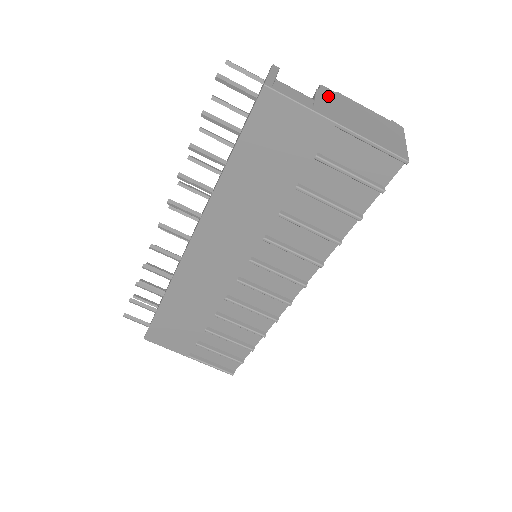
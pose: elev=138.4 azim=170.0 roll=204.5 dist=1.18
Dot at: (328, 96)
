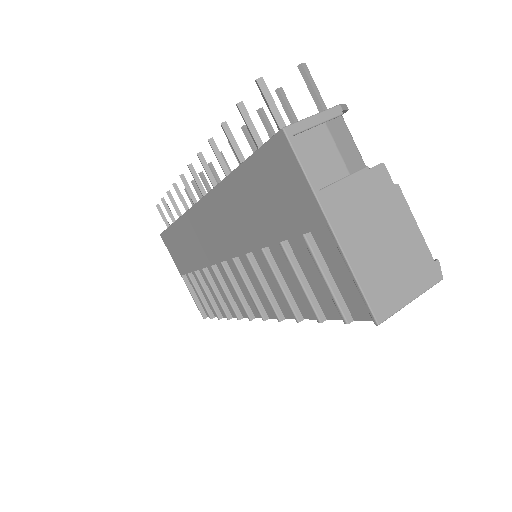
Dot at: (371, 184)
